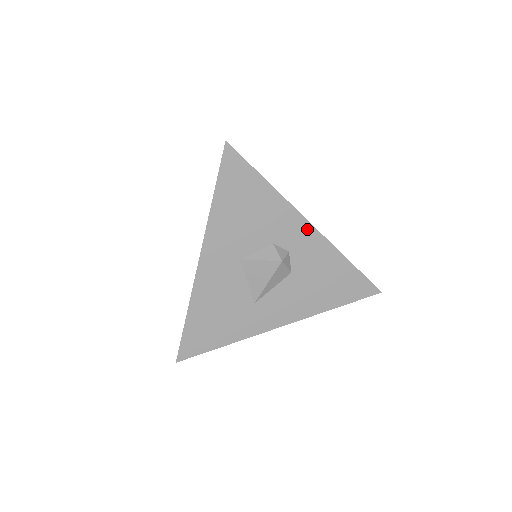
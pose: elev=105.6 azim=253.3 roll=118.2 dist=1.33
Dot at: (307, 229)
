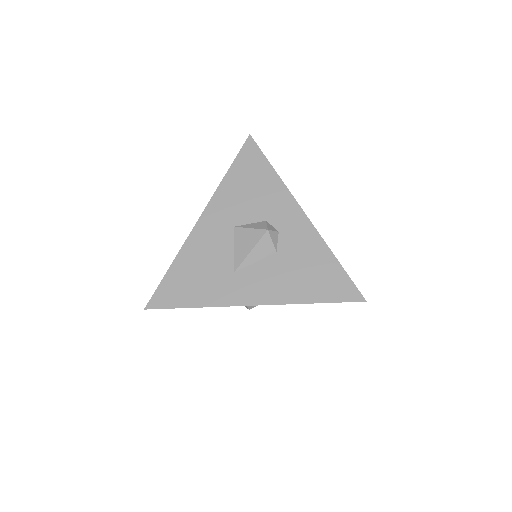
Dot at: (300, 216)
